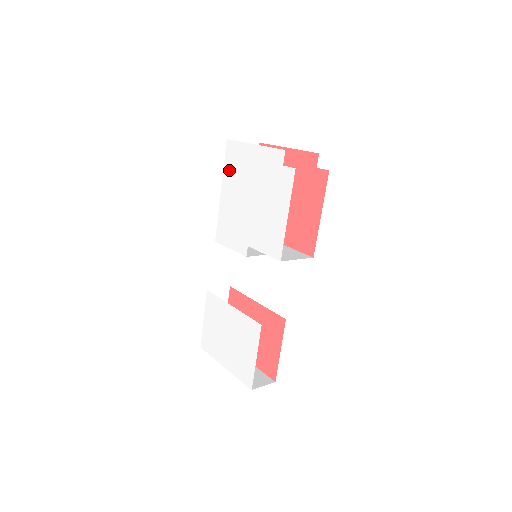
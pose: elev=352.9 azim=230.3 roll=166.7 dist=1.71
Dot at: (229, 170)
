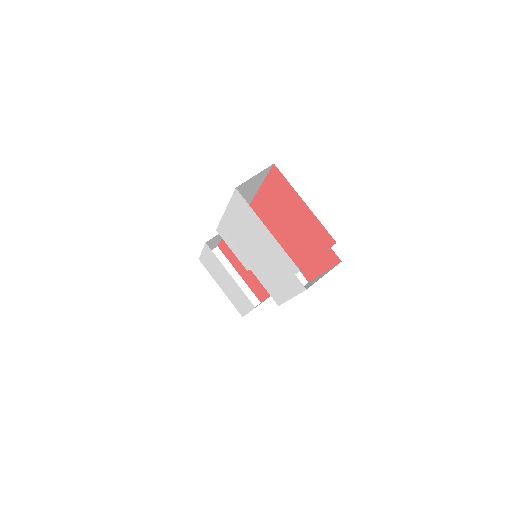
Dot at: (236, 211)
